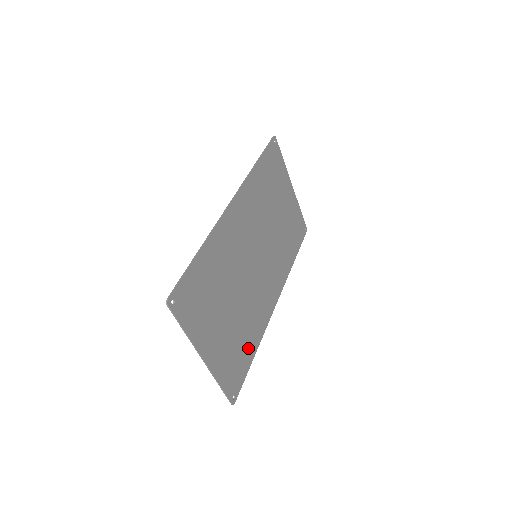
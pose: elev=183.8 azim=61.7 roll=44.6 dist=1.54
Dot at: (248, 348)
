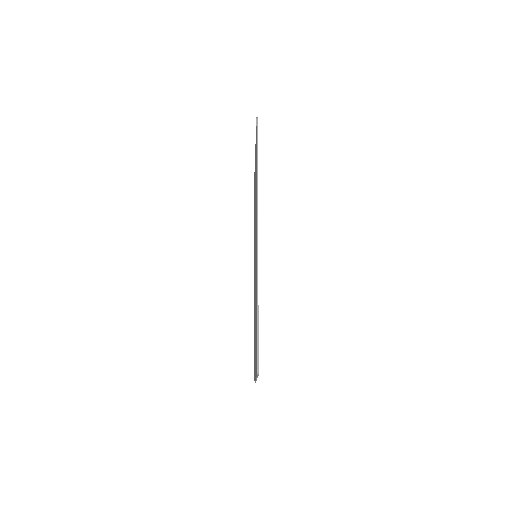
Dot at: occluded
